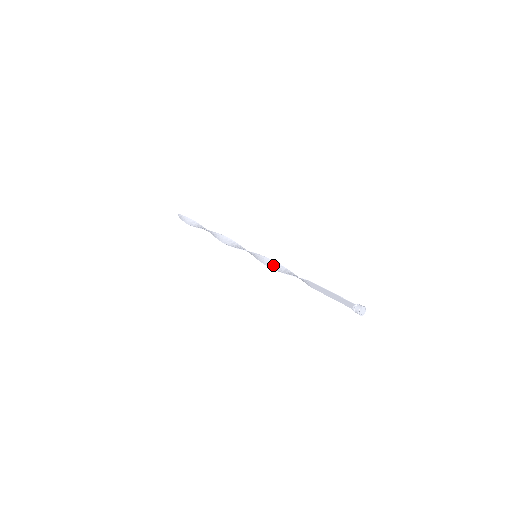
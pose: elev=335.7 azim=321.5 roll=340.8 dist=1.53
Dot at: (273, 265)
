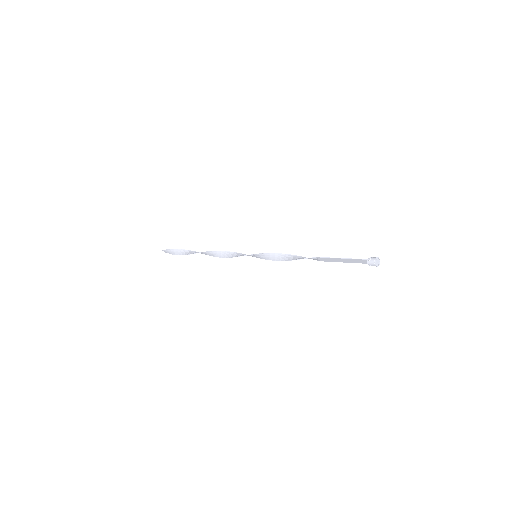
Dot at: (276, 257)
